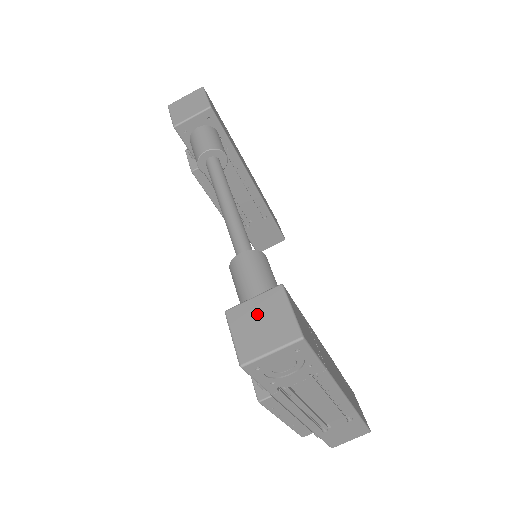
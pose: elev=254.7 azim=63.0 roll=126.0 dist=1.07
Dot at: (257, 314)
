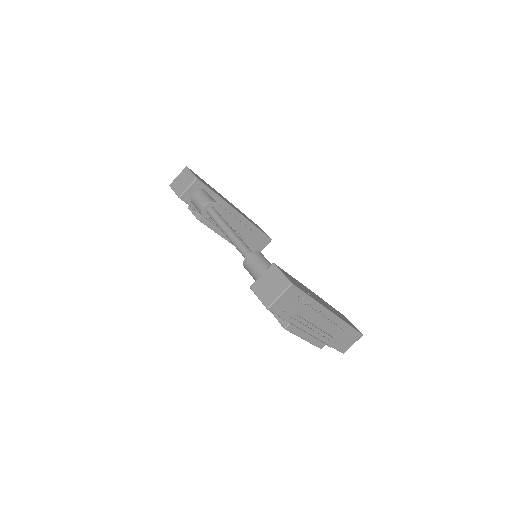
Dot at: (266, 282)
